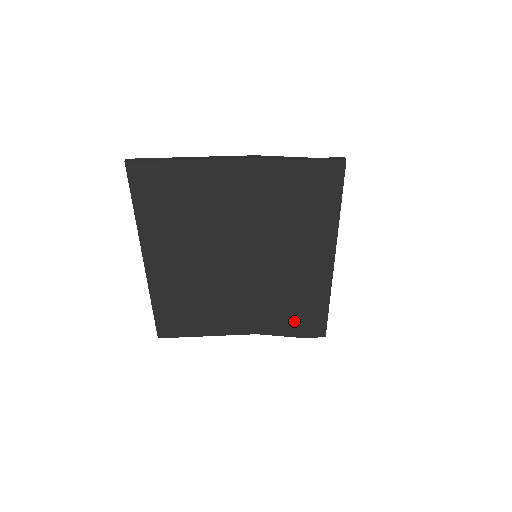
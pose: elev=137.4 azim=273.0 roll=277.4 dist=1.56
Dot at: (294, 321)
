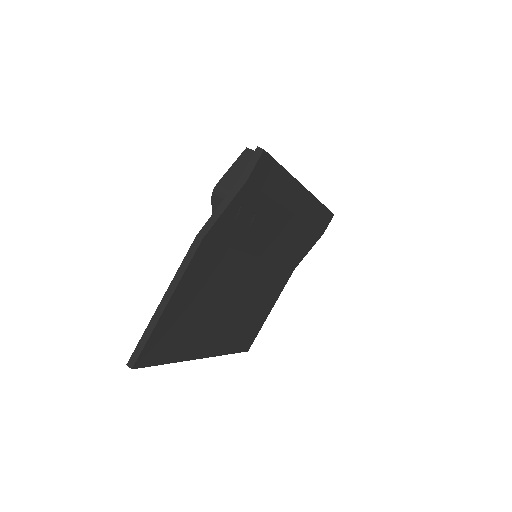
Dot at: (311, 238)
